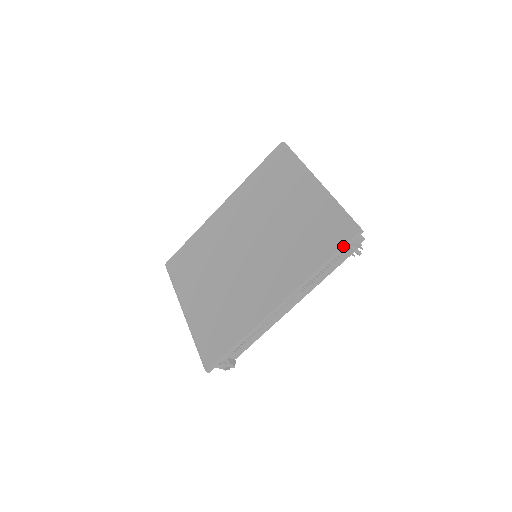
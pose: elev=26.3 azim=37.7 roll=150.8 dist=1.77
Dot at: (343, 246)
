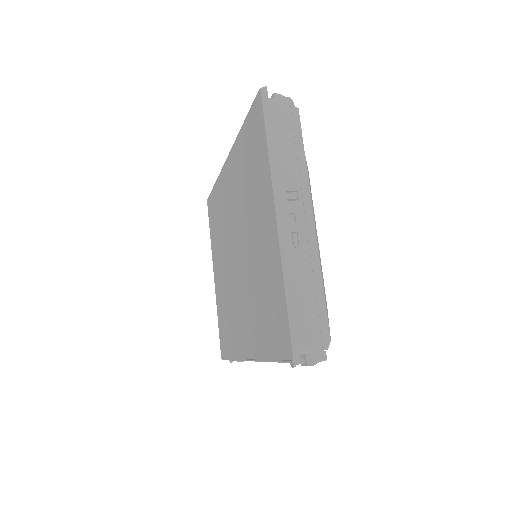
Dot at: (281, 362)
